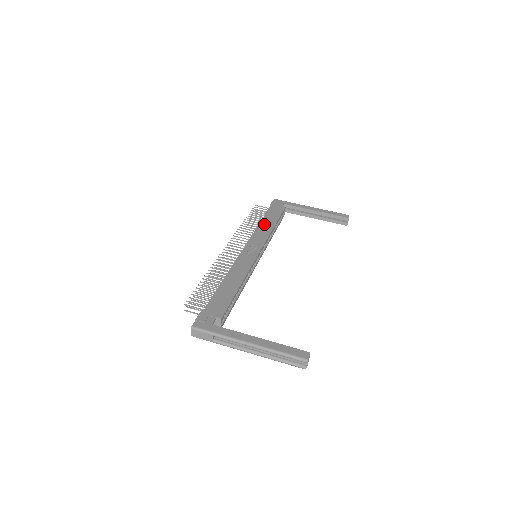
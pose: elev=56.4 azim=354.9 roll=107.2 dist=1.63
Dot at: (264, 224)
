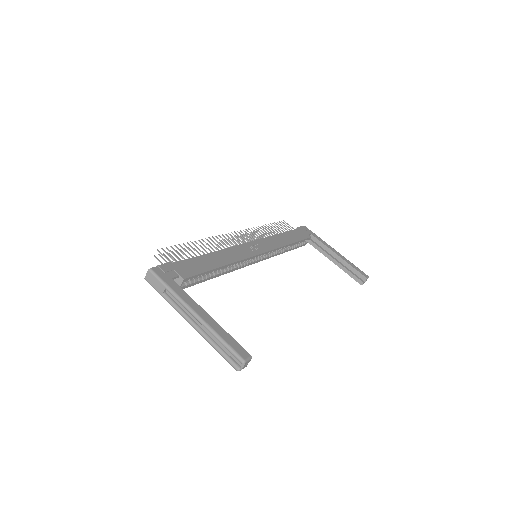
Dot at: (281, 237)
